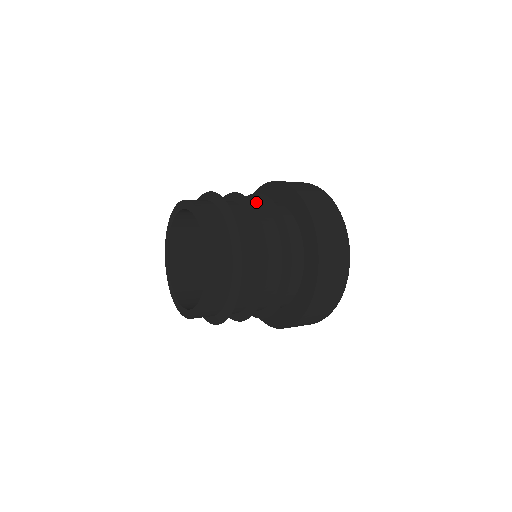
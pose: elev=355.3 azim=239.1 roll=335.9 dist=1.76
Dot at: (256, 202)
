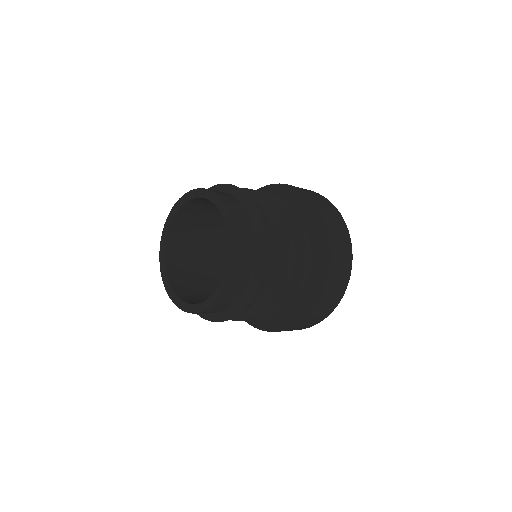
Dot at: (280, 211)
